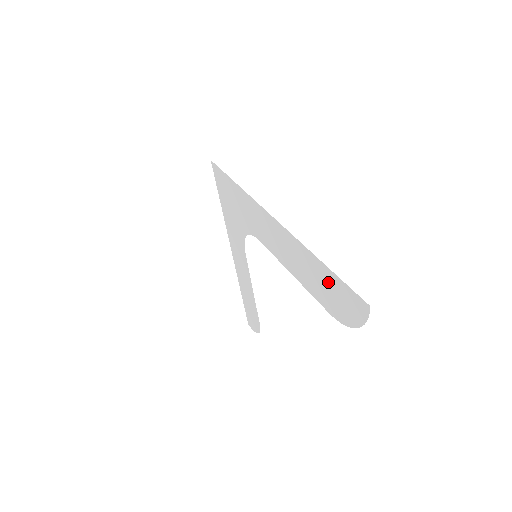
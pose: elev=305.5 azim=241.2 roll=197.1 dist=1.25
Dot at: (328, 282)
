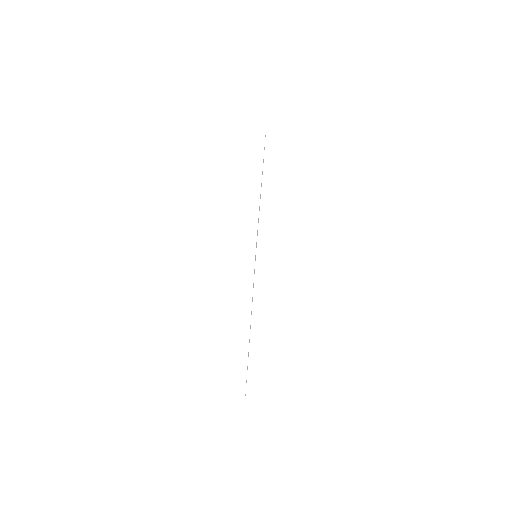
Dot at: occluded
